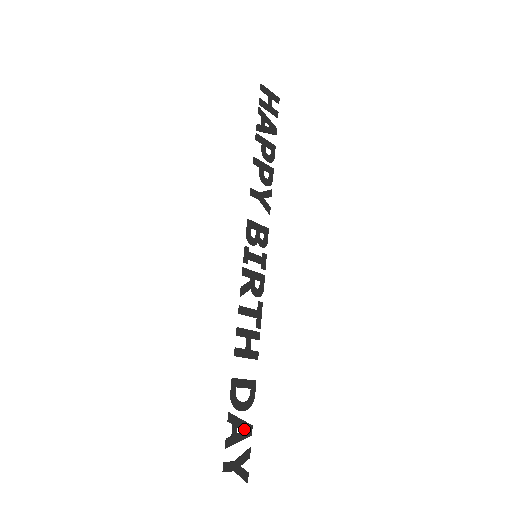
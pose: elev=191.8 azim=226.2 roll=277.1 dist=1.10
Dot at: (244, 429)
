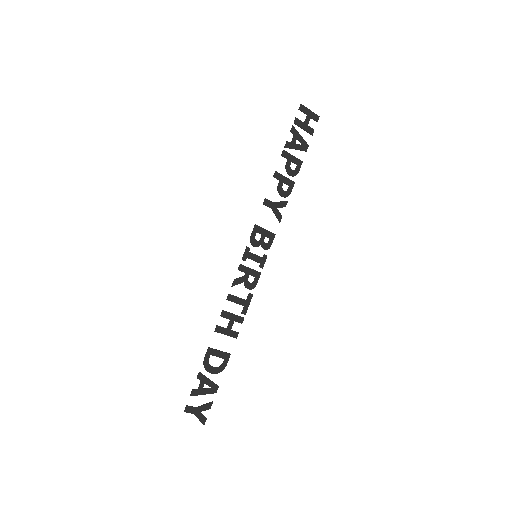
Dot at: occluded
